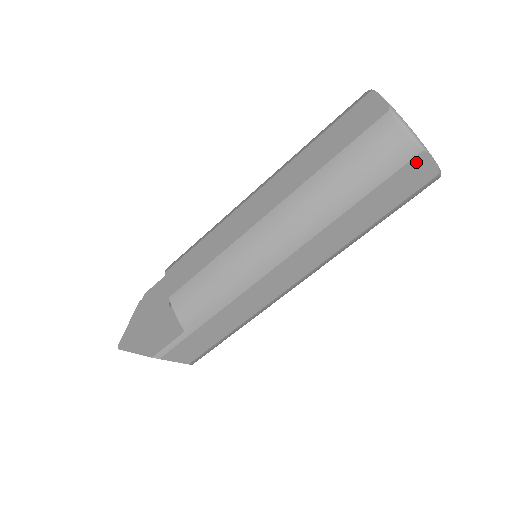
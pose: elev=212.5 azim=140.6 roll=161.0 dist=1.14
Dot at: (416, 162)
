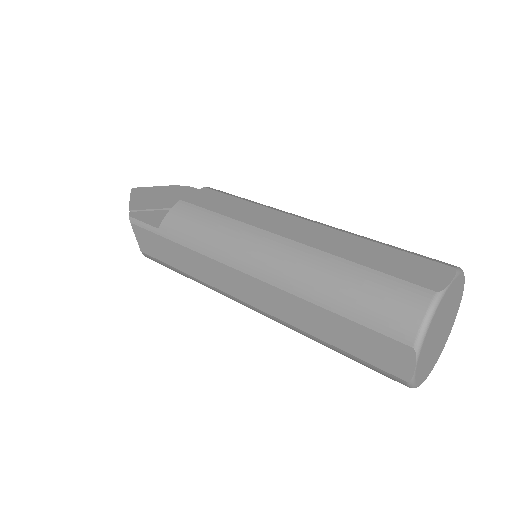
Dot at: (401, 348)
